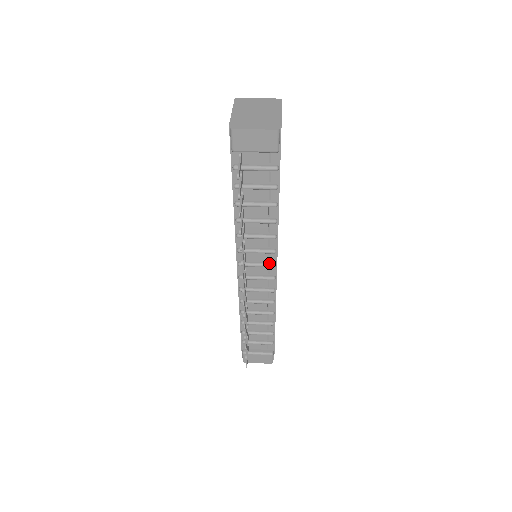
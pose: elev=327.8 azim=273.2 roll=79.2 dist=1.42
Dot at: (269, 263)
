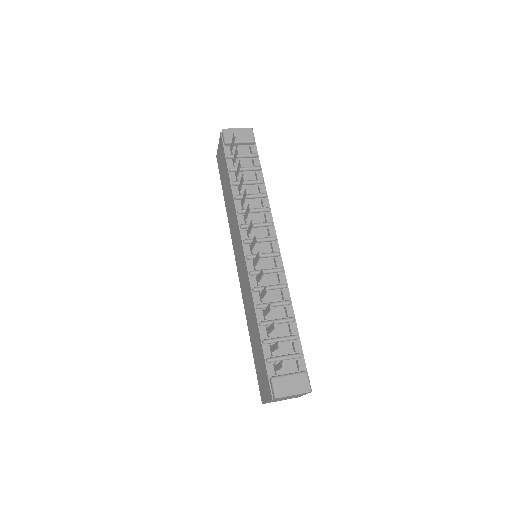
Dot at: (270, 237)
